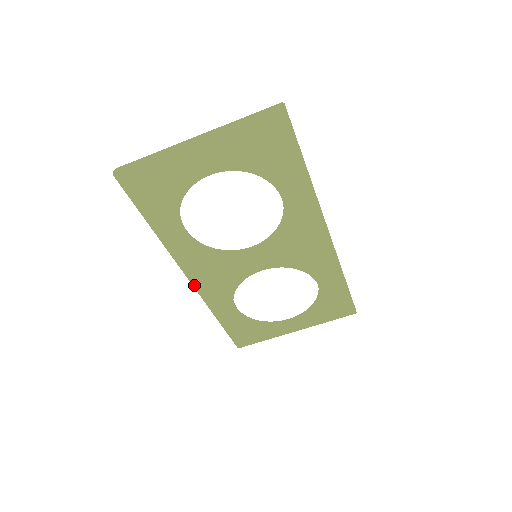
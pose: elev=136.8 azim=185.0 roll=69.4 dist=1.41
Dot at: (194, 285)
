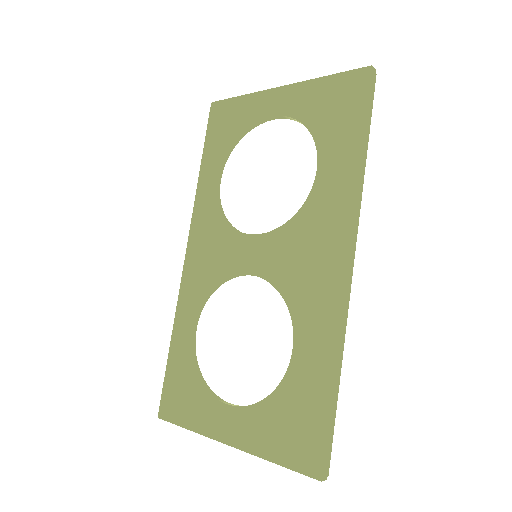
Dot at: (185, 265)
